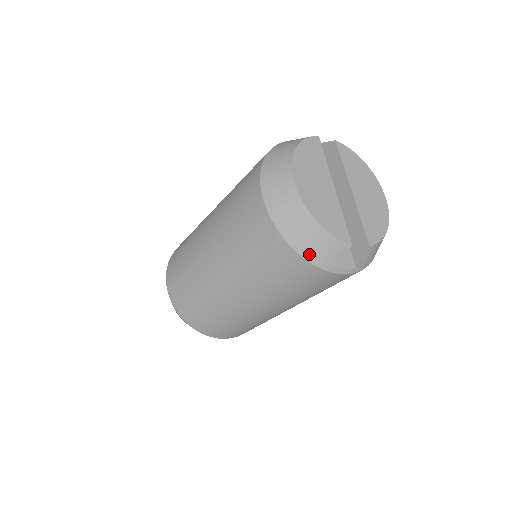
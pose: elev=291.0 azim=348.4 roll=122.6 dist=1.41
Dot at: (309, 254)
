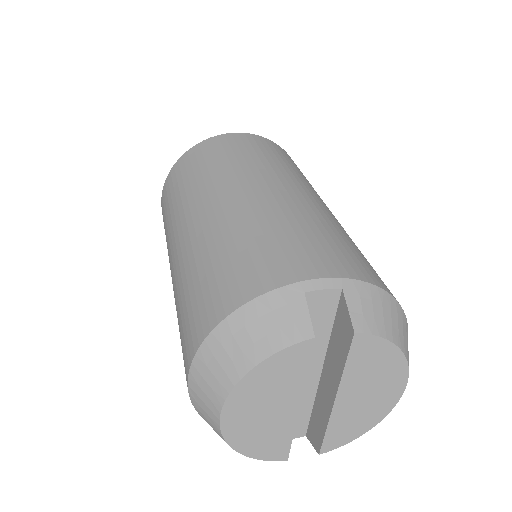
Dot at: occluded
